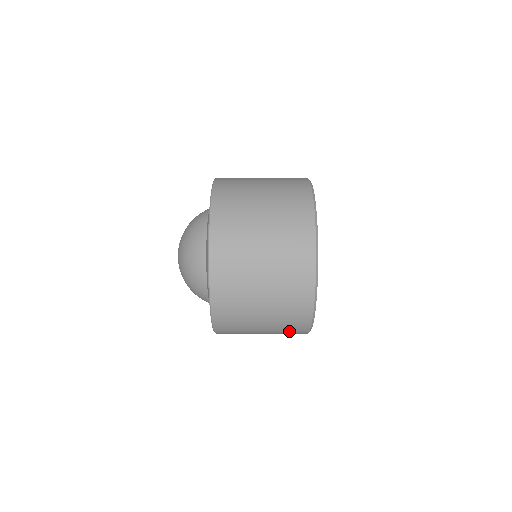
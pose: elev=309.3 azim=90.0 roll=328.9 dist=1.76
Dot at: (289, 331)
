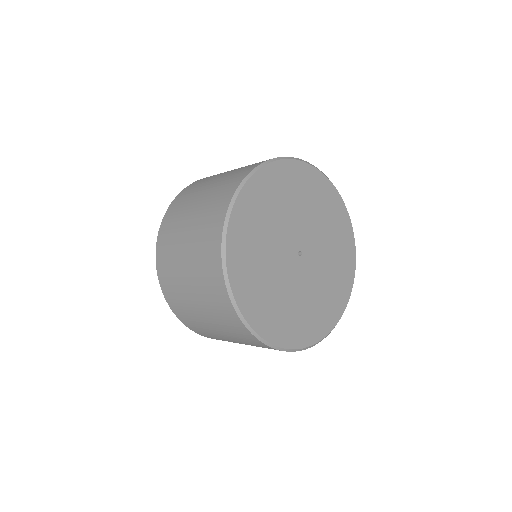
Dot at: (206, 267)
